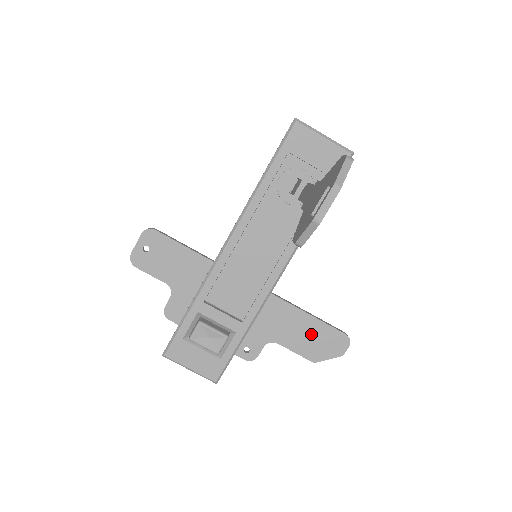
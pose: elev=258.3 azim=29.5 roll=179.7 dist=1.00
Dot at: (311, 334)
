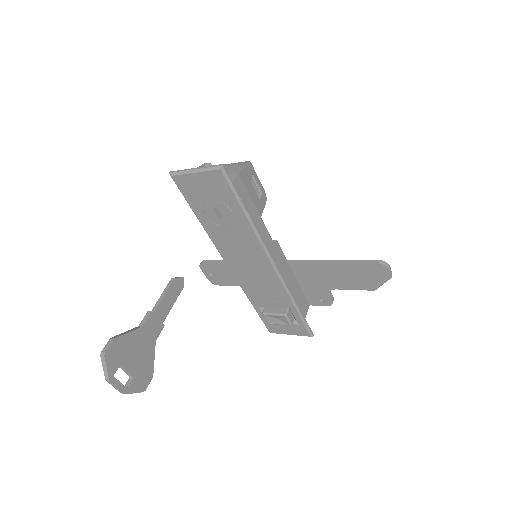
Dot at: (351, 274)
